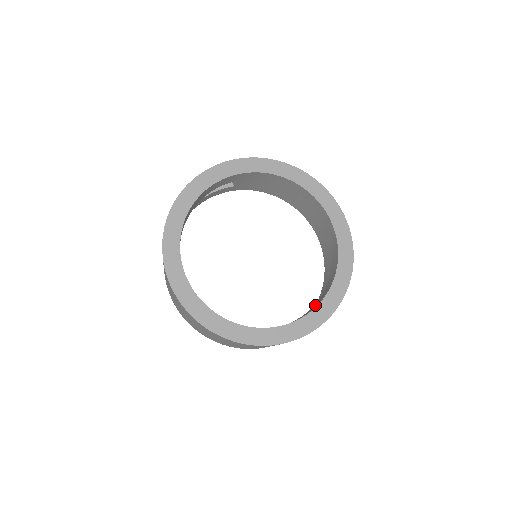
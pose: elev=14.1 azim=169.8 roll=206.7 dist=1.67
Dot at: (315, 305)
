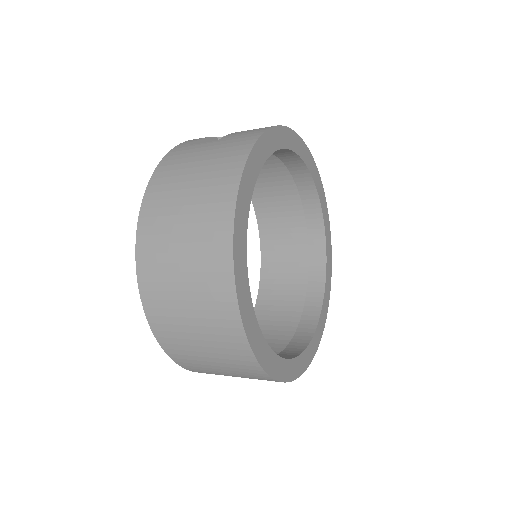
Dot at: (307, 323)
